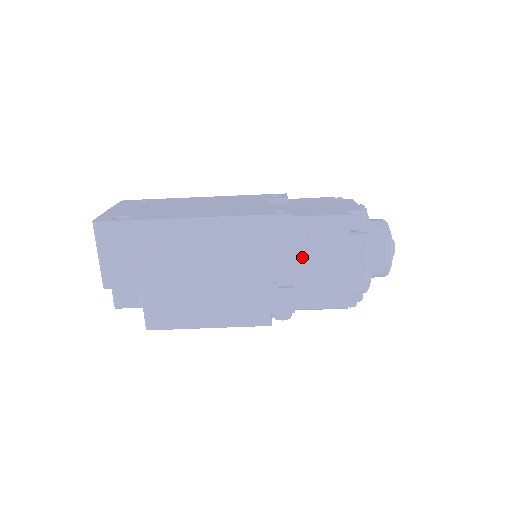
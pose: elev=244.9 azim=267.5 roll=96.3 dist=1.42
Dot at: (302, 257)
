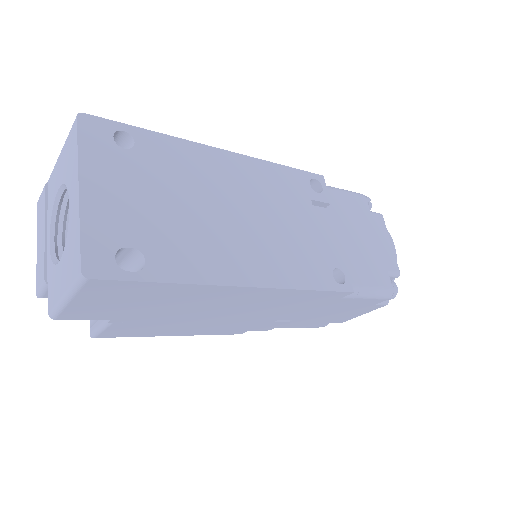
Dot at: (322, 310)
